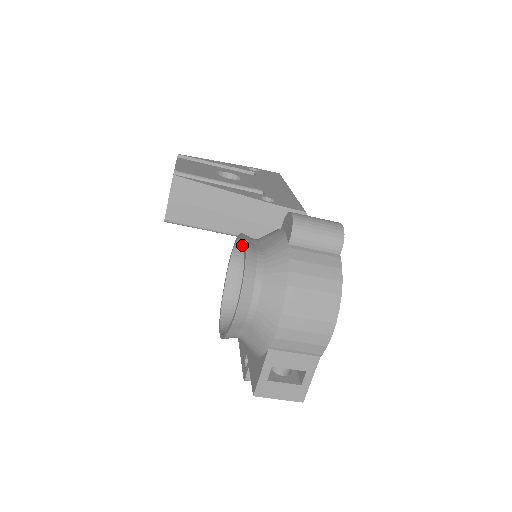
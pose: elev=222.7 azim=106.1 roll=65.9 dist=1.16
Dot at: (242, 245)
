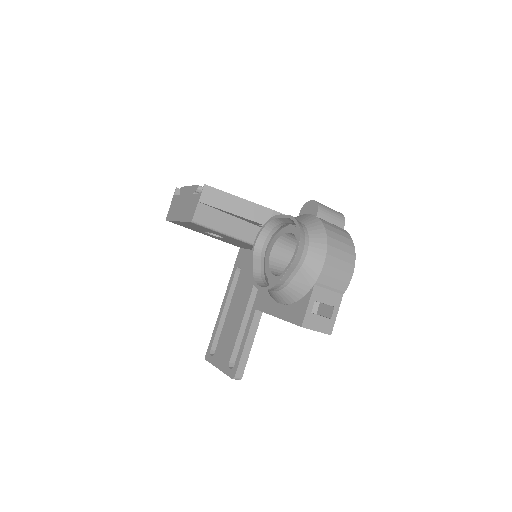
Dot at: (268, 230)
